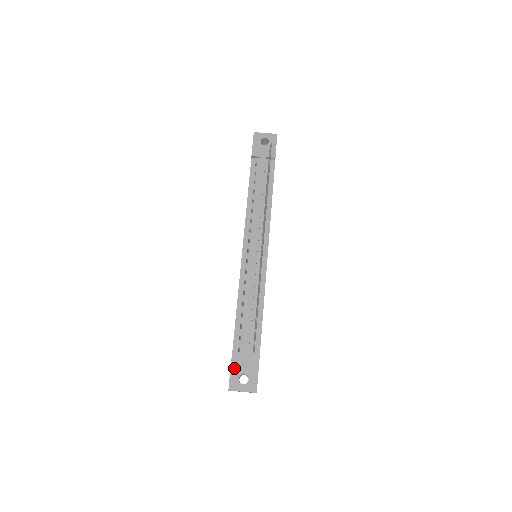
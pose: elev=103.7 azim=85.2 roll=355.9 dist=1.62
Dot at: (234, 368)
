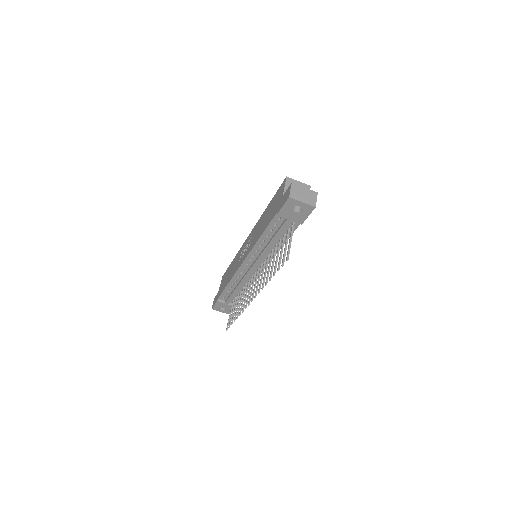
Dot at: (218, 304)
